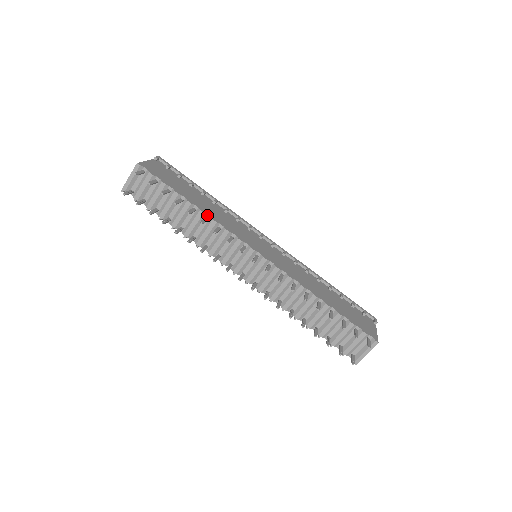
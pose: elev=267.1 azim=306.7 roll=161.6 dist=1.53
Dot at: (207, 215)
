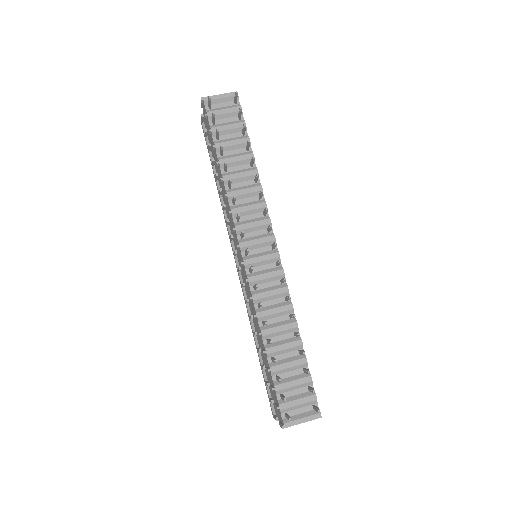
Dot at: (258, 179)
